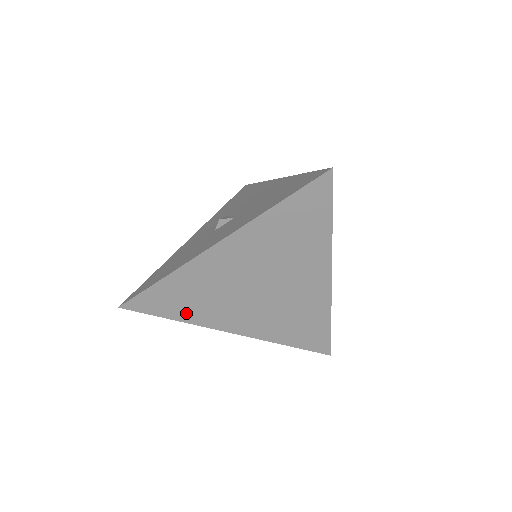
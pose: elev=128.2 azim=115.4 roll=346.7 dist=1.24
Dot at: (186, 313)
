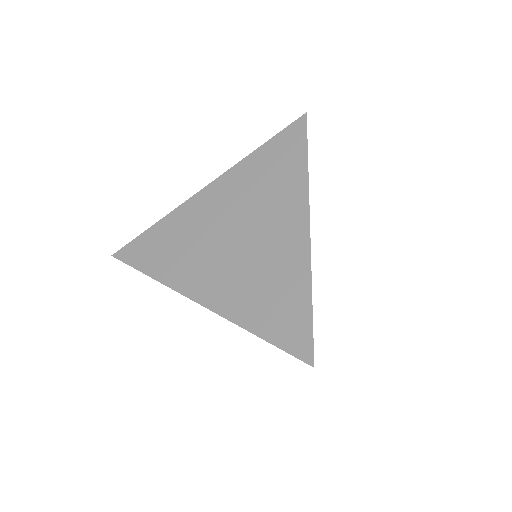
Dot at: (161, 267)
